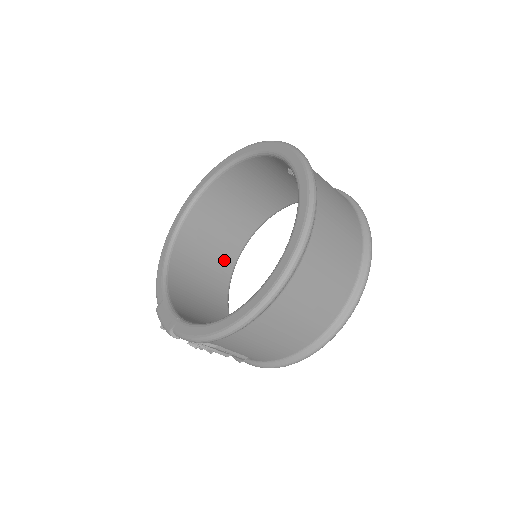
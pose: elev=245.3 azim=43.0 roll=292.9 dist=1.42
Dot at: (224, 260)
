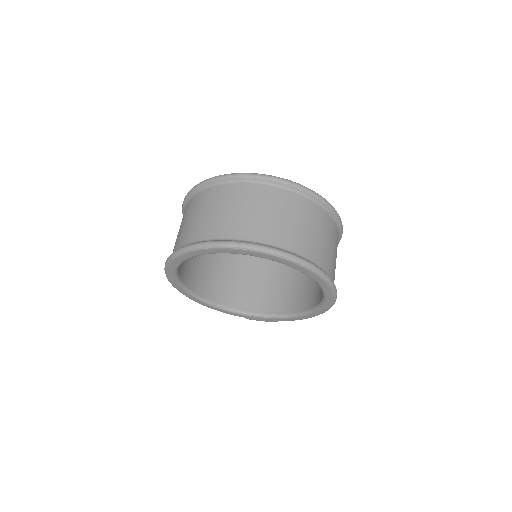
Dot at: occluded
